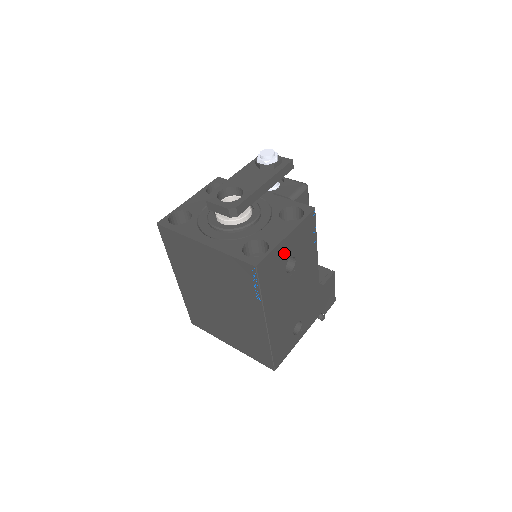
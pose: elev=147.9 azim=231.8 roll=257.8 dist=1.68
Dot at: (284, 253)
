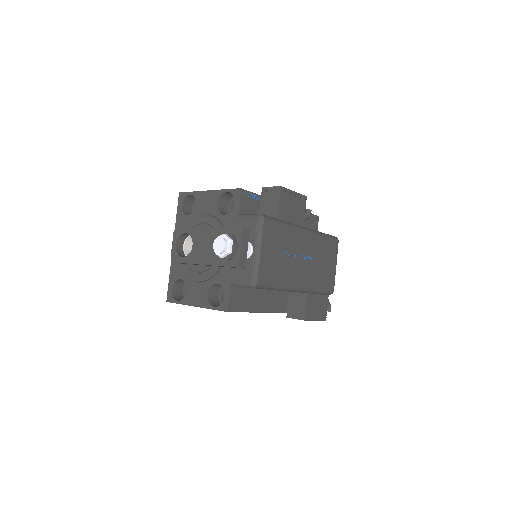
Dot at: occluded
